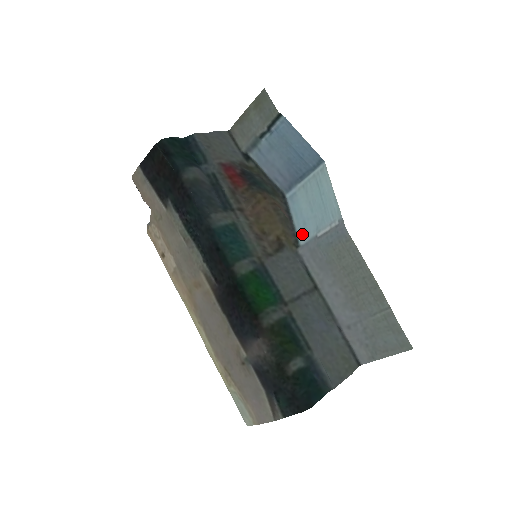
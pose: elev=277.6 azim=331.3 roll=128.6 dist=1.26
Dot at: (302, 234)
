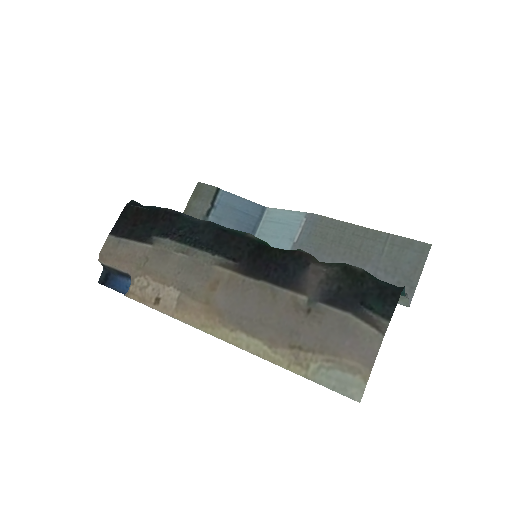
Dot at: occluded
